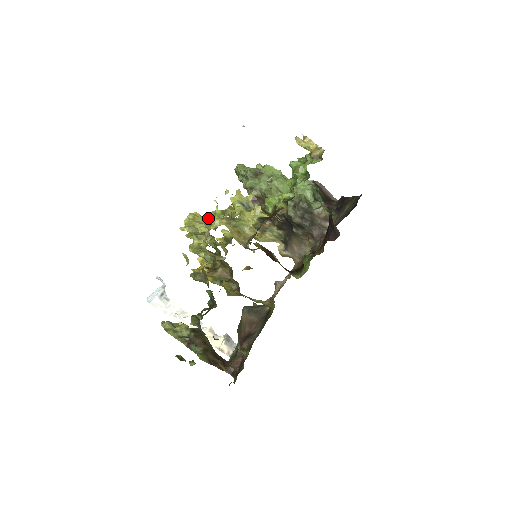
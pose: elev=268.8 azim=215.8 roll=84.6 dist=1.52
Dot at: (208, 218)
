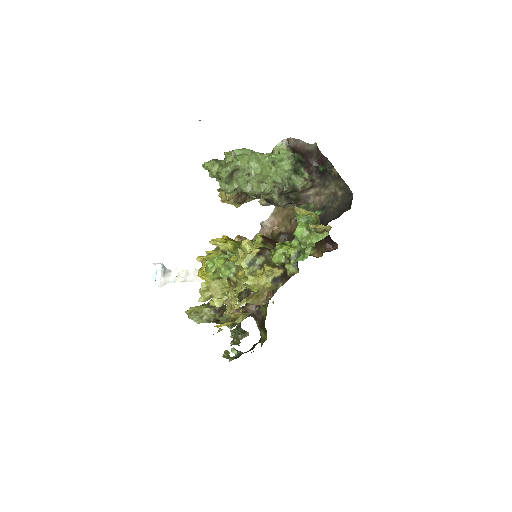
Dot at: (214, 271)
